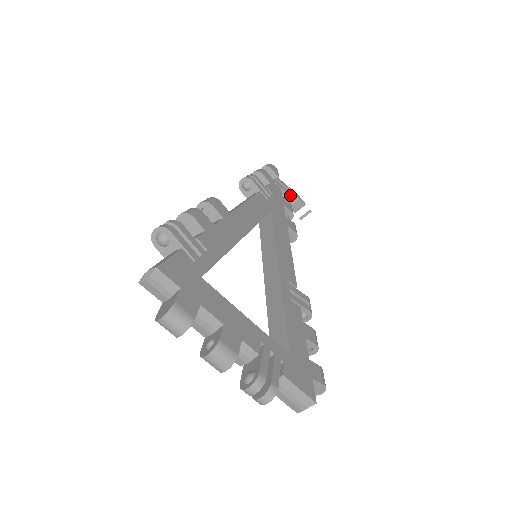
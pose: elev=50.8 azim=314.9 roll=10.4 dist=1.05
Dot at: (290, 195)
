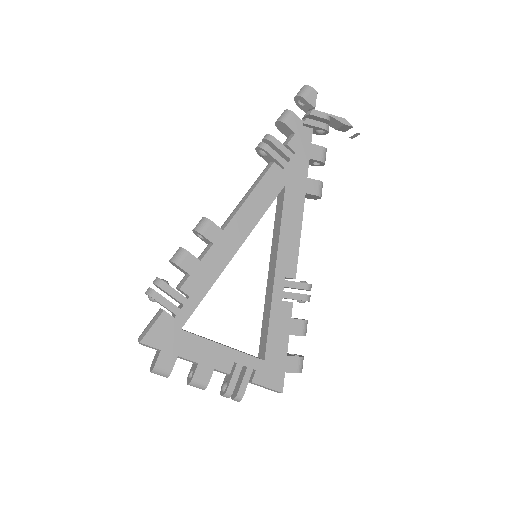
Dot at: (333, 120)
